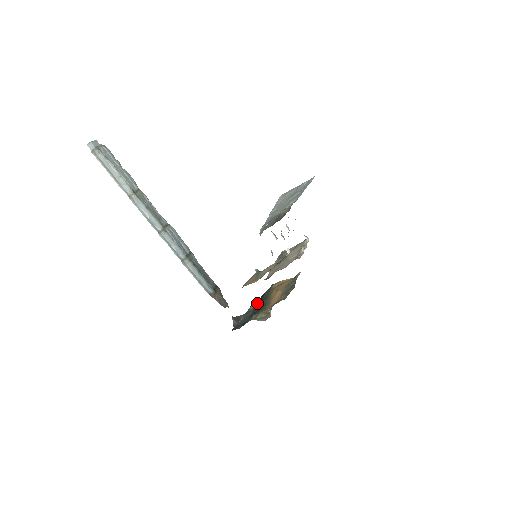
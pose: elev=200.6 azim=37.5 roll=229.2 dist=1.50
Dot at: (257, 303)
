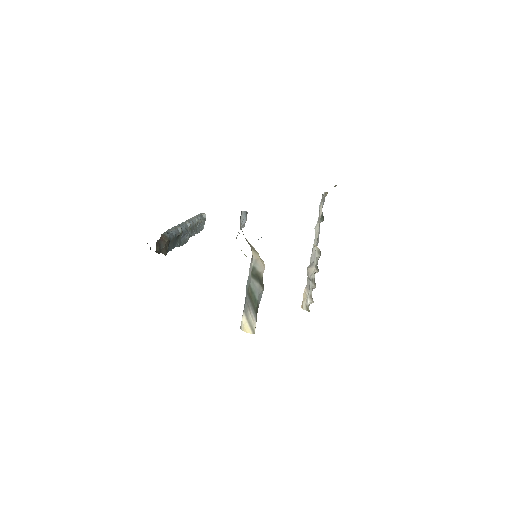
Dot at: occluded
